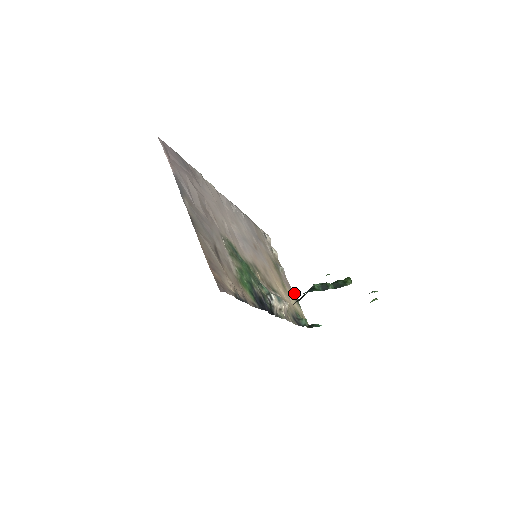
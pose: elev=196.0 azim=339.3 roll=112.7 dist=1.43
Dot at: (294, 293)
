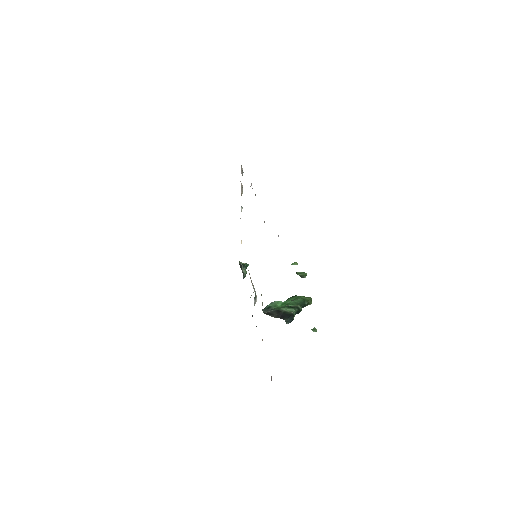
Dot at: occluded
